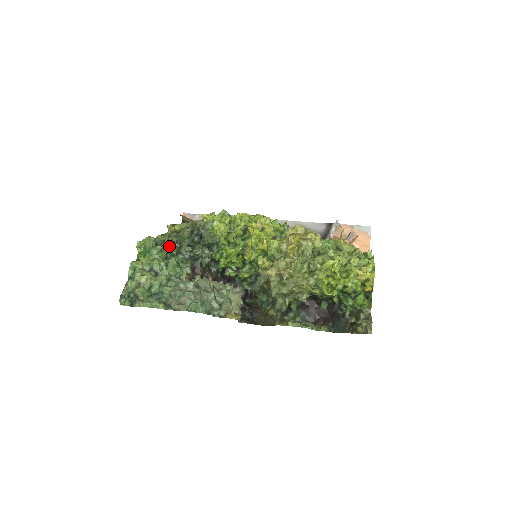
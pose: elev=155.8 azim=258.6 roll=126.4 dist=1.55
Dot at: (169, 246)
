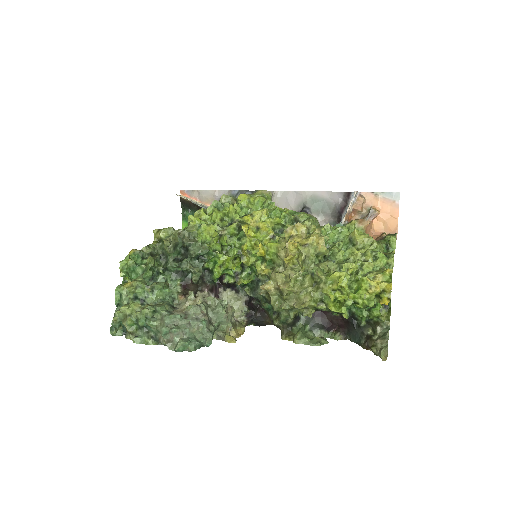
Dot at: (153, 265)
